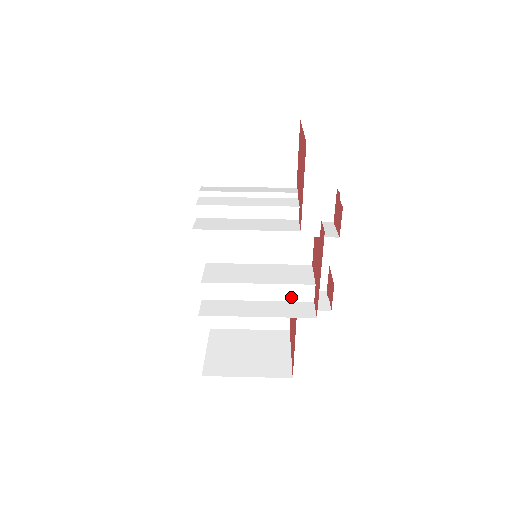
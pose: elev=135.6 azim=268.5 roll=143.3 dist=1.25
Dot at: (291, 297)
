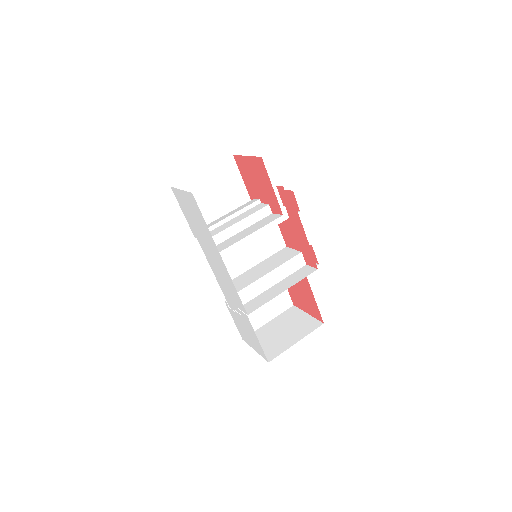
Dot at: (292, 270)
